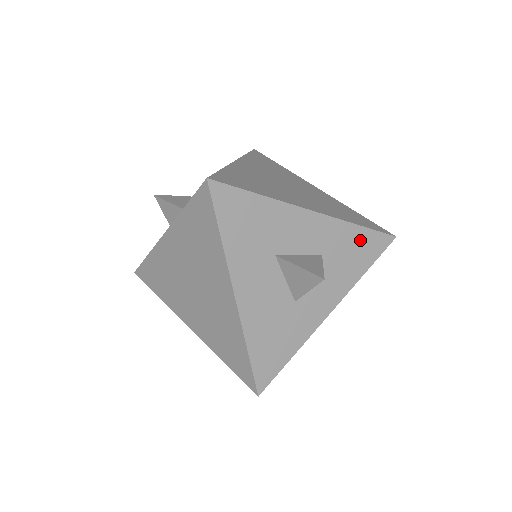
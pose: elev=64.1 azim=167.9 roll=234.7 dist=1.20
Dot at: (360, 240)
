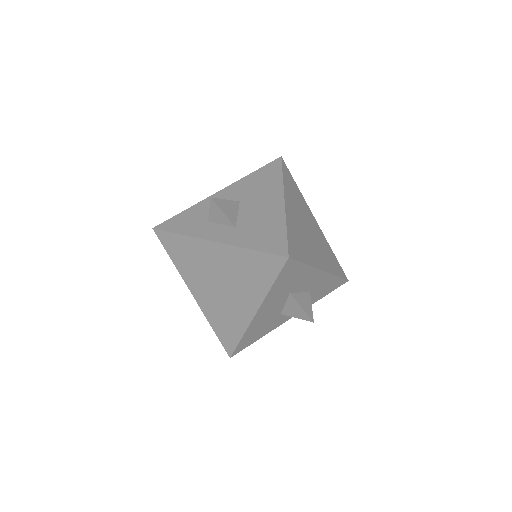
Dot at: (332, 283)
